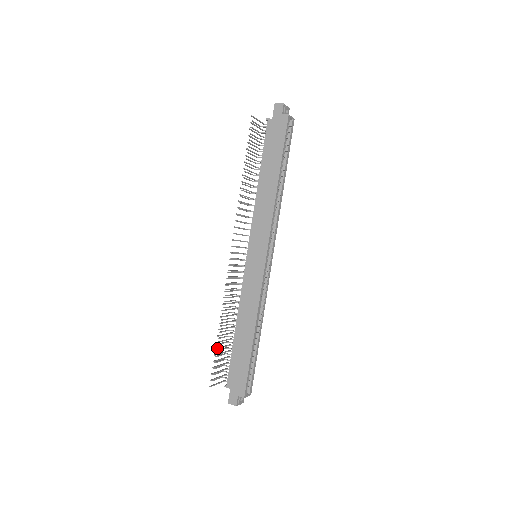
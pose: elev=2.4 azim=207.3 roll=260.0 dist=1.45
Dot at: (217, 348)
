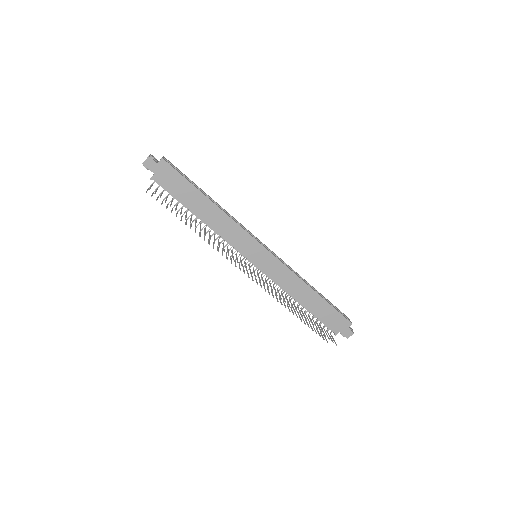
Dot at: (313, 325)
